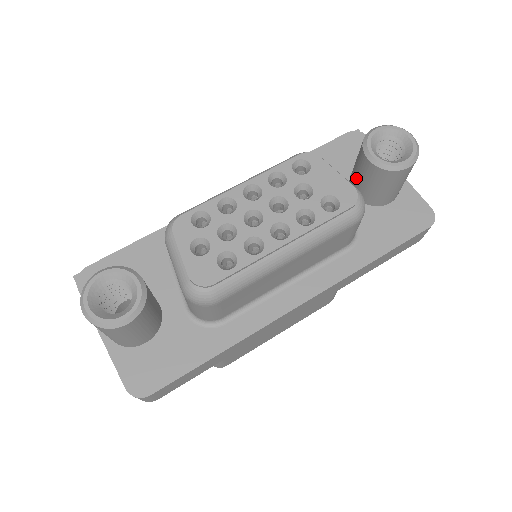
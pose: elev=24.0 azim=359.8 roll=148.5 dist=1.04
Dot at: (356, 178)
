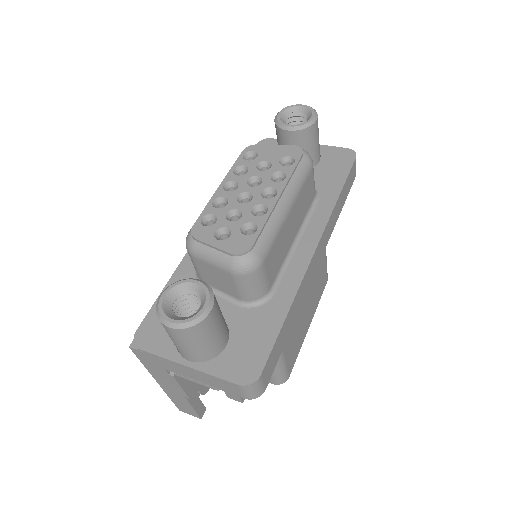
Dot at: occluded
